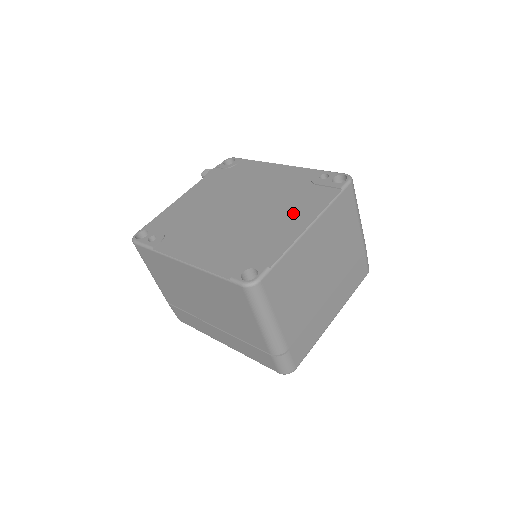
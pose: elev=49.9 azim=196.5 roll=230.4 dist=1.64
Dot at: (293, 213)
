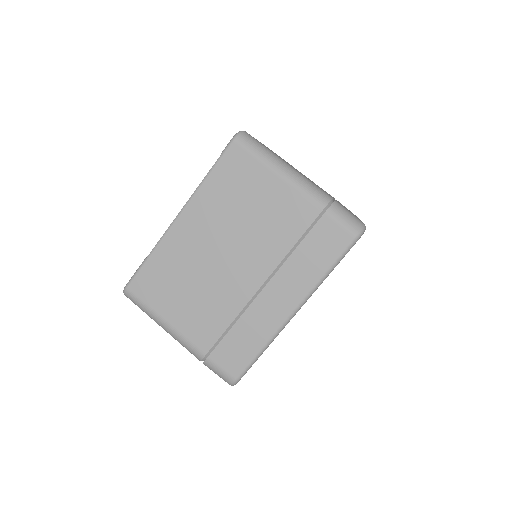
Dot at: occluded
